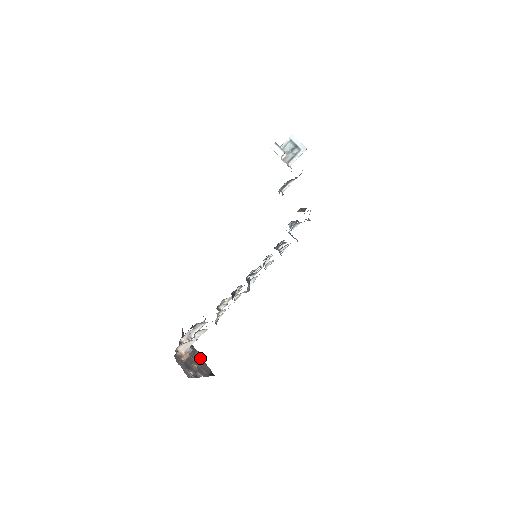
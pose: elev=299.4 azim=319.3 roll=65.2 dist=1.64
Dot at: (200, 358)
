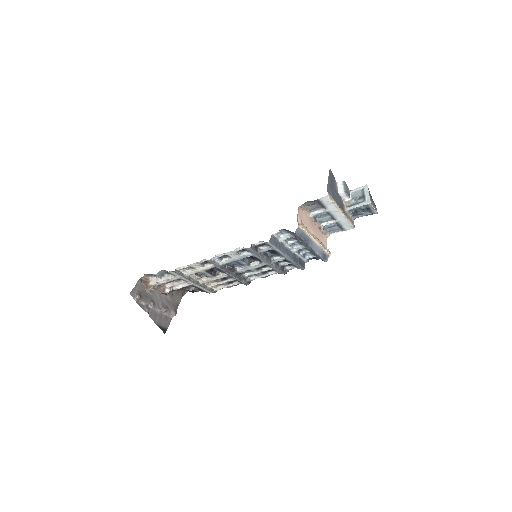
Dot at: (170, 314)
